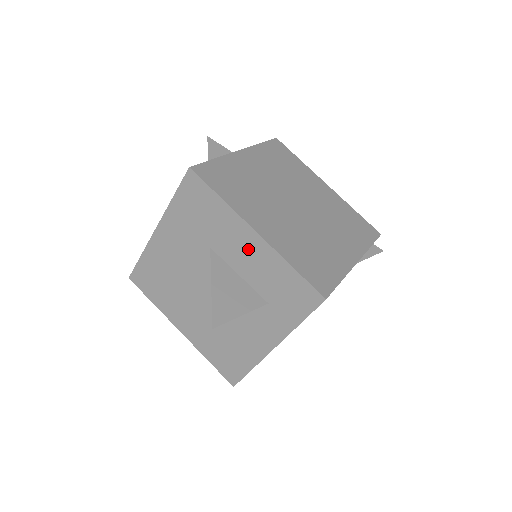
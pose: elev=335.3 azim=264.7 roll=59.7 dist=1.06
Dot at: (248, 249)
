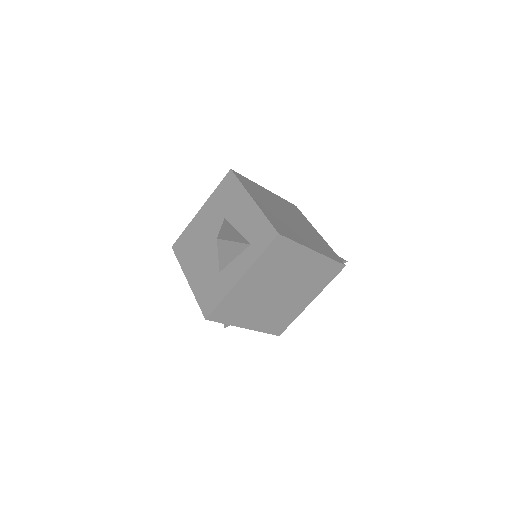
Dot at: occluded
